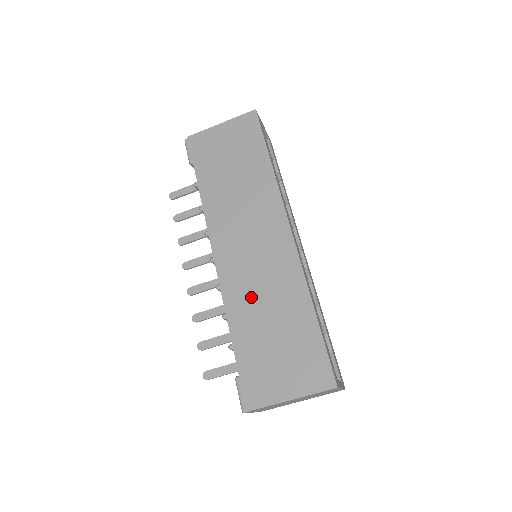
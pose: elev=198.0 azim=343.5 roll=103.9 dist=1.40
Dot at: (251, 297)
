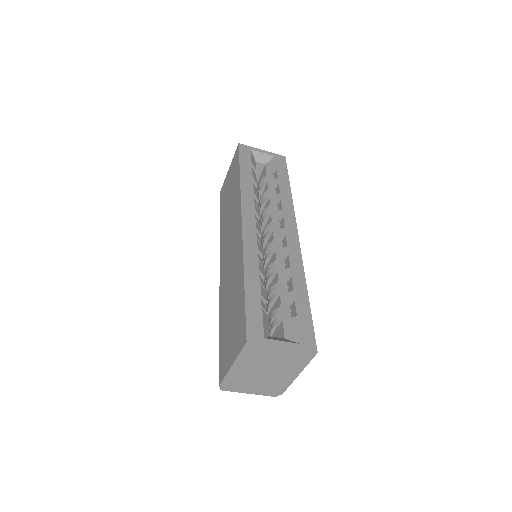
Dot at: (227, 289)
